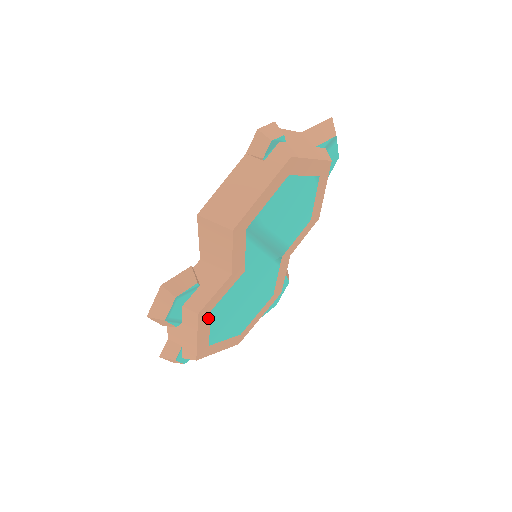
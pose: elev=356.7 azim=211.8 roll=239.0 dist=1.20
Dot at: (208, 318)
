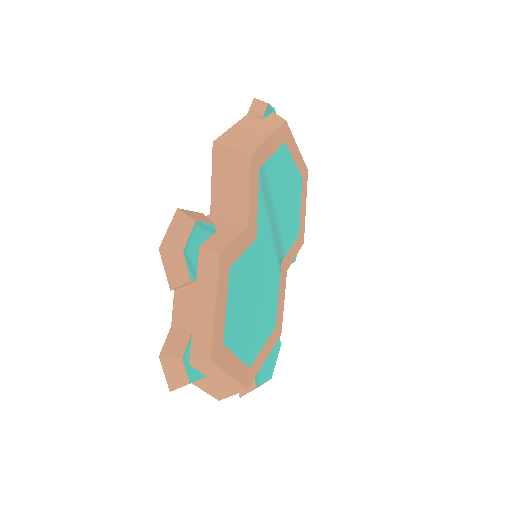
Dot at: (226, 279)
